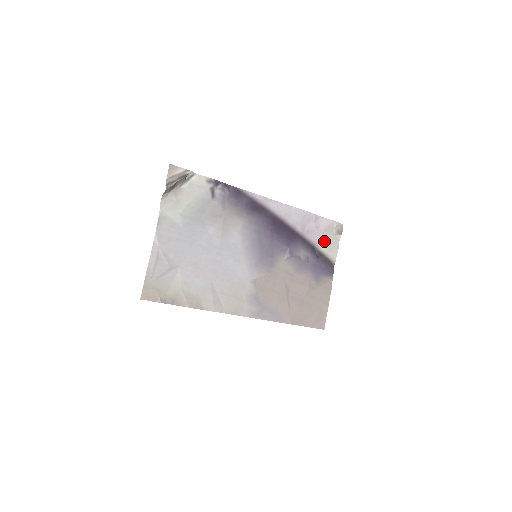
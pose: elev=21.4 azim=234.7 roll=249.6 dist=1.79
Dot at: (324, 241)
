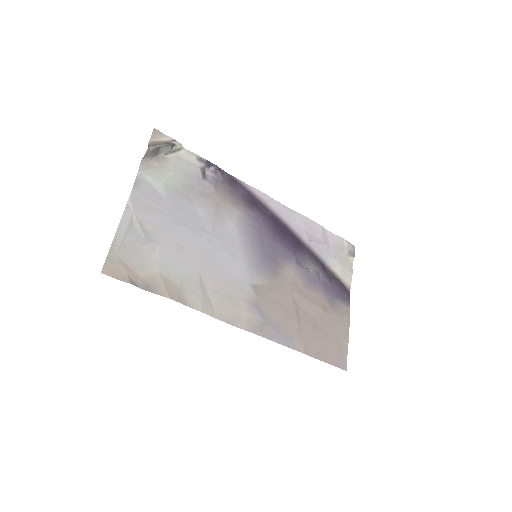
Dot at: (335, 260)
